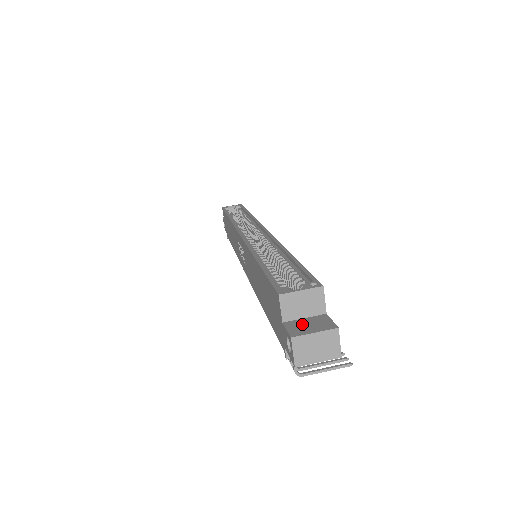
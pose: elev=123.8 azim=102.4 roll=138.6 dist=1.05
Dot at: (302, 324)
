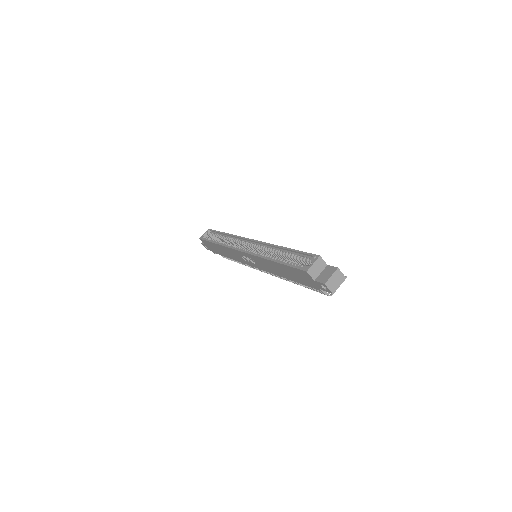
Dot at: (323, 276)
